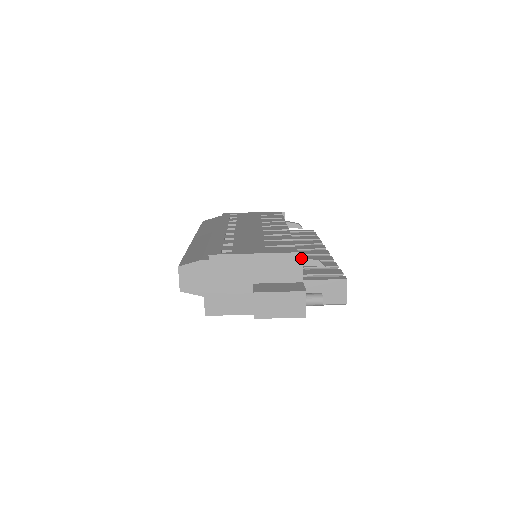
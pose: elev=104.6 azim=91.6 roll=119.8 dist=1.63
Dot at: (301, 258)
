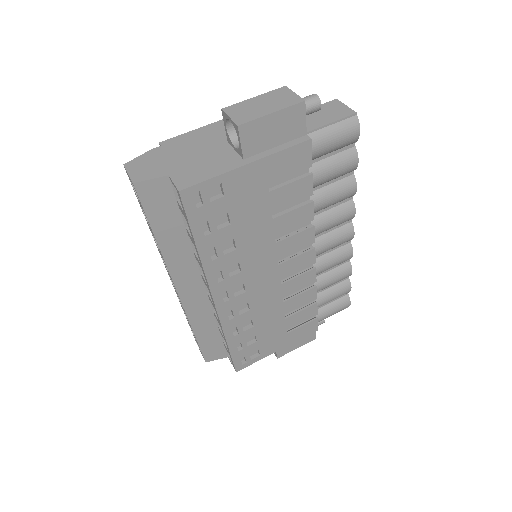
Dot at: occluded
